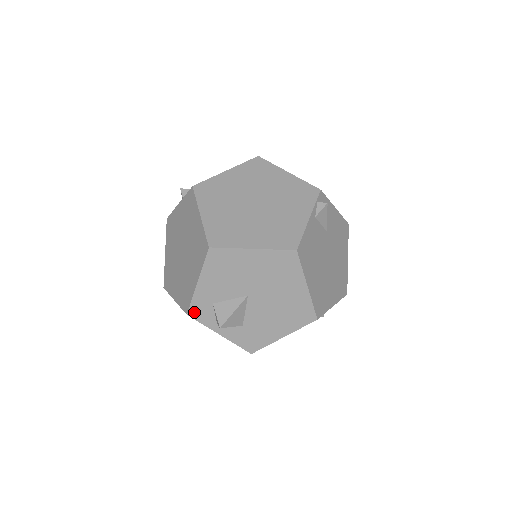
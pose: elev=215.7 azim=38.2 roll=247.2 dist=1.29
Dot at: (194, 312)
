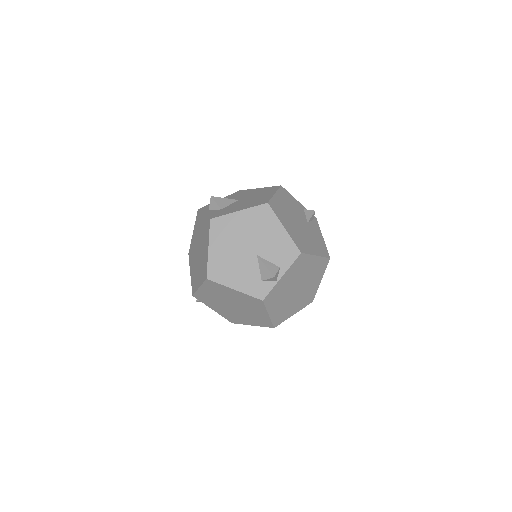
Dot at: (203, 208)
